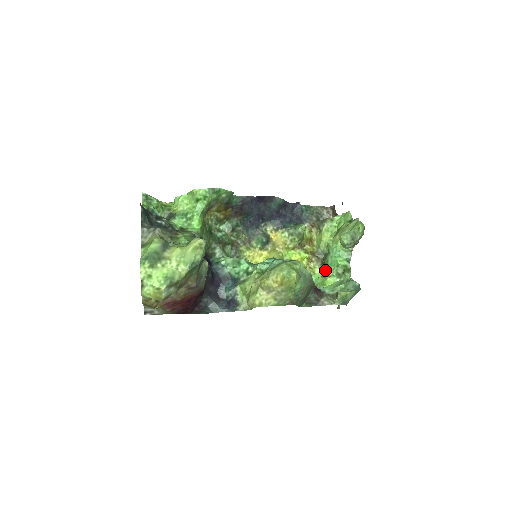
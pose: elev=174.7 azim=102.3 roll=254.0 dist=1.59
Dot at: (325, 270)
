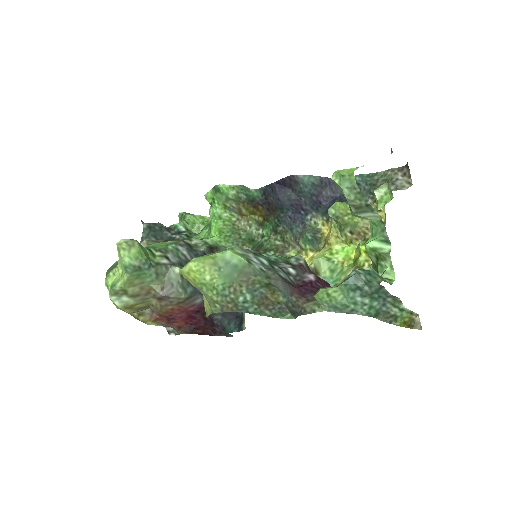
Dot at: occluded
